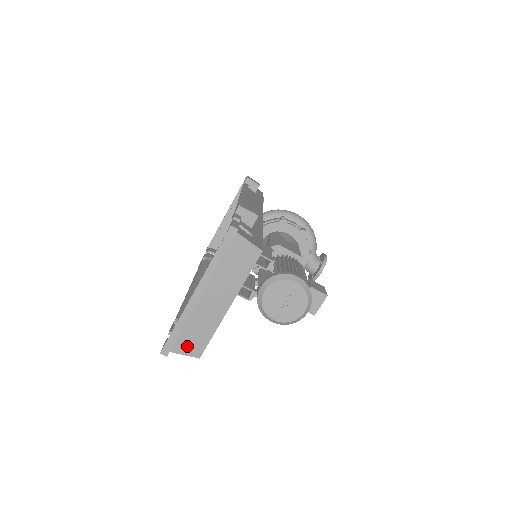
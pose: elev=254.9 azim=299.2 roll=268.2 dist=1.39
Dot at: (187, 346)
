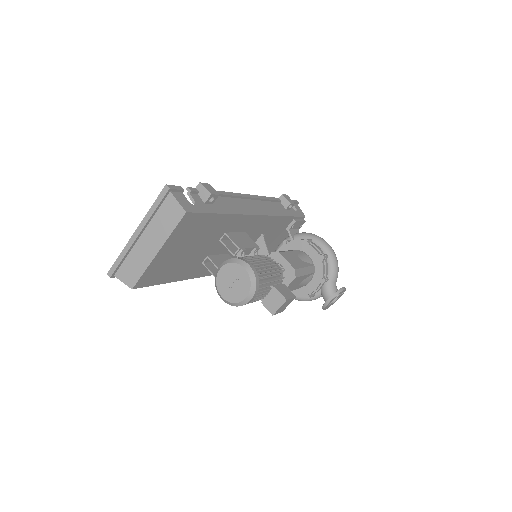
Dot at: (125, 275)
